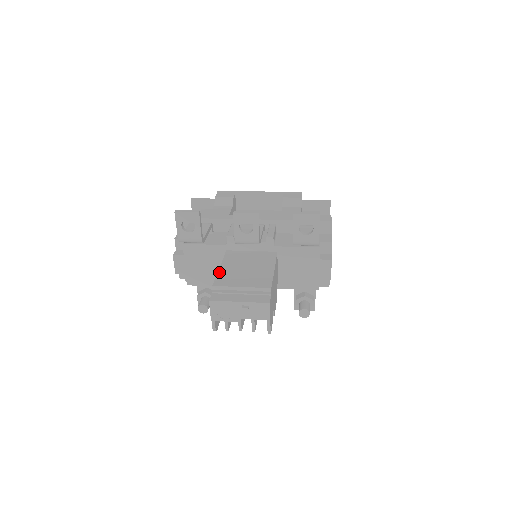
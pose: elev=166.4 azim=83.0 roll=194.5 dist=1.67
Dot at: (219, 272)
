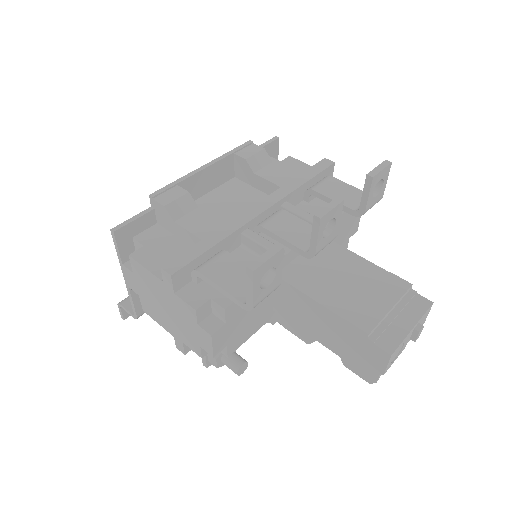
Dot at: (334, 310)
